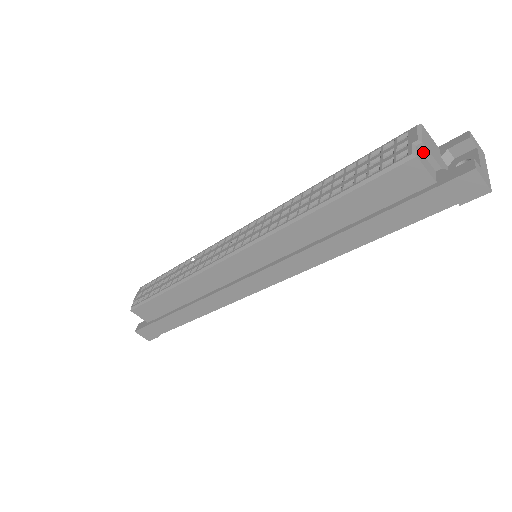
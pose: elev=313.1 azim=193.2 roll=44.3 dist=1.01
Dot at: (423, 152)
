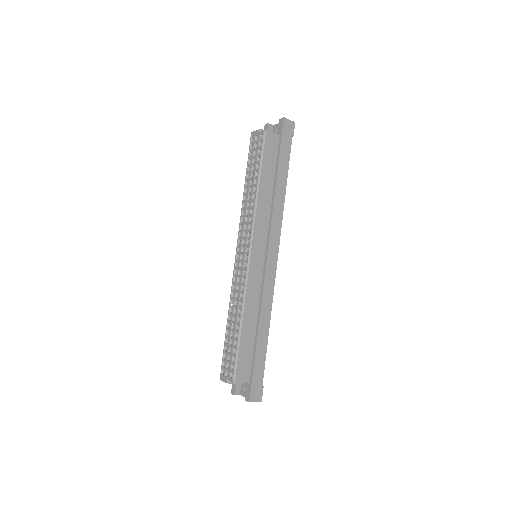
Dot at: occluded
